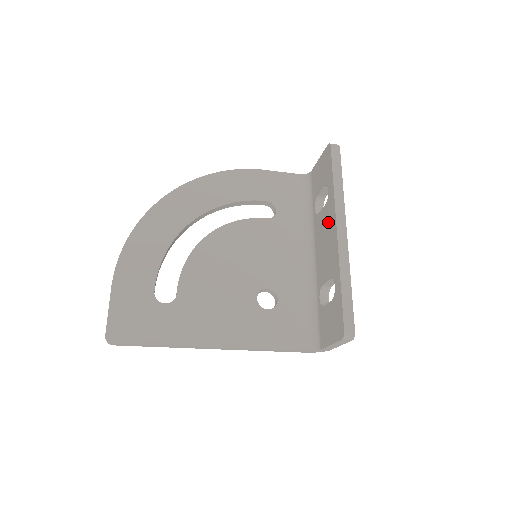
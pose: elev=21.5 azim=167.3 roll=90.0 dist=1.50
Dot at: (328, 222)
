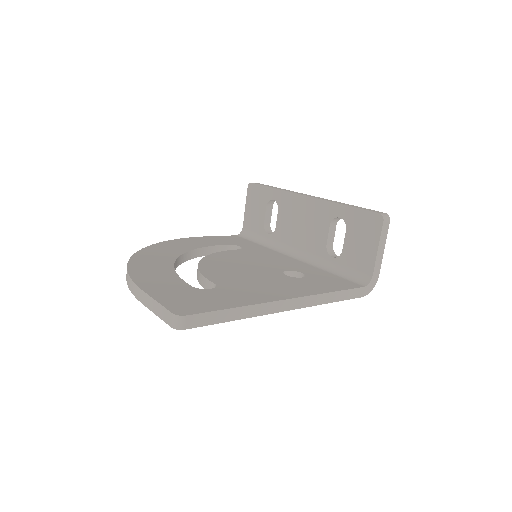
Dot at: (291, 209)
